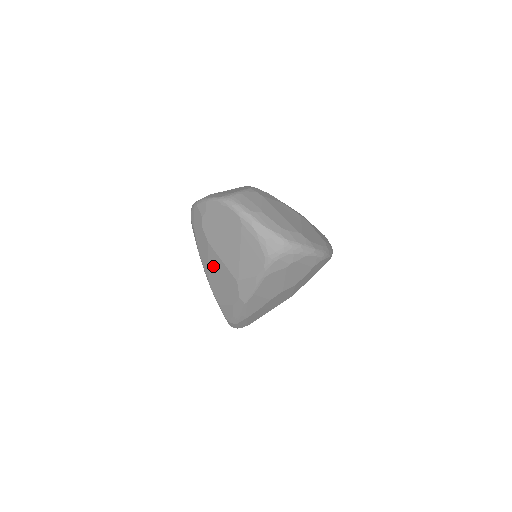
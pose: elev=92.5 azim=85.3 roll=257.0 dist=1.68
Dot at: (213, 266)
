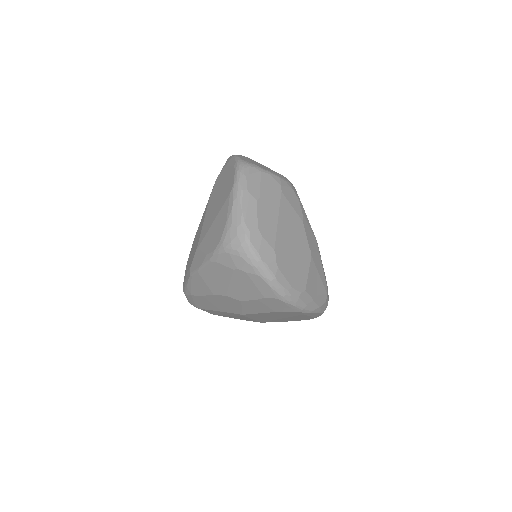
Dot at: occluded
